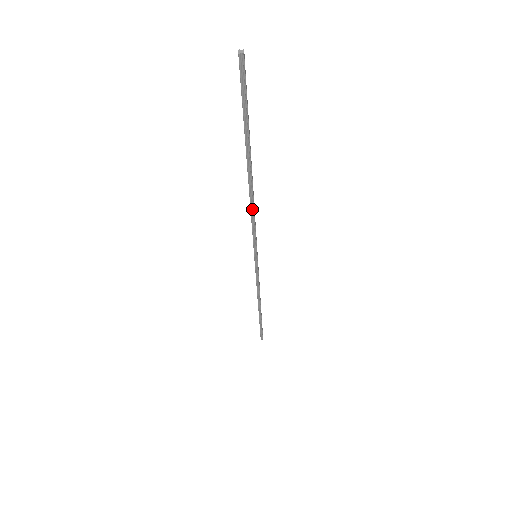
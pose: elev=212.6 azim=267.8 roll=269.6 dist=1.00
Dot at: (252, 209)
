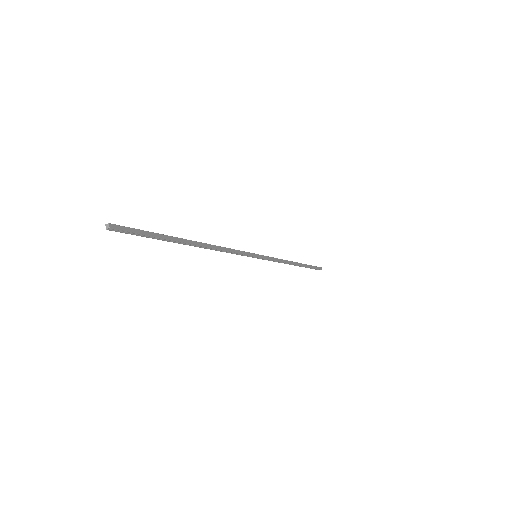
Dot at: (219, 250)
